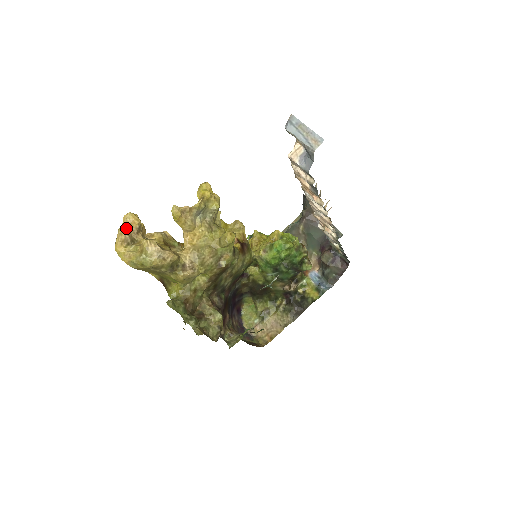
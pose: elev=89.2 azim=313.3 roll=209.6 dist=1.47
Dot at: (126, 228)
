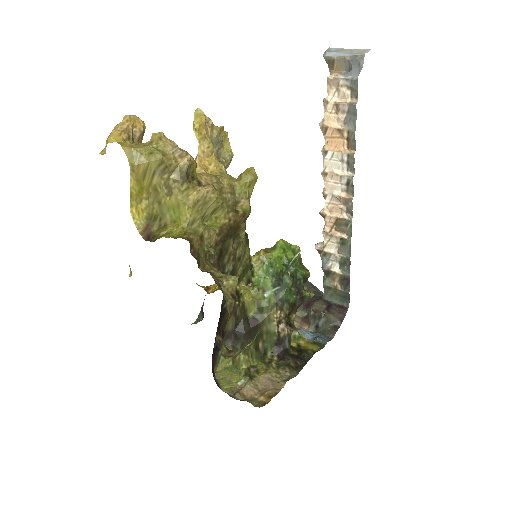
Dot at: (128, 123)
